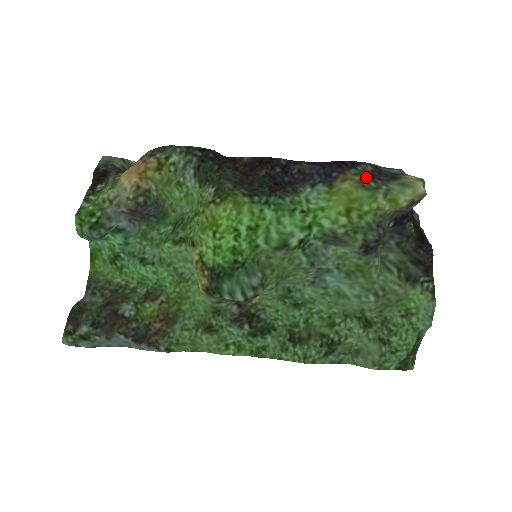
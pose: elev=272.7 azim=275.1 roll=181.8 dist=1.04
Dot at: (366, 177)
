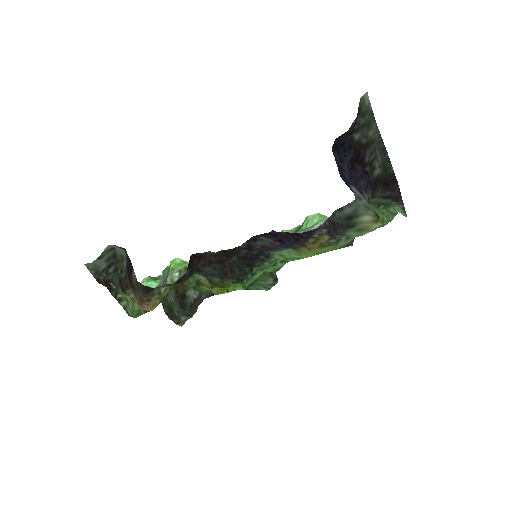
Dot at: (324, 239)
